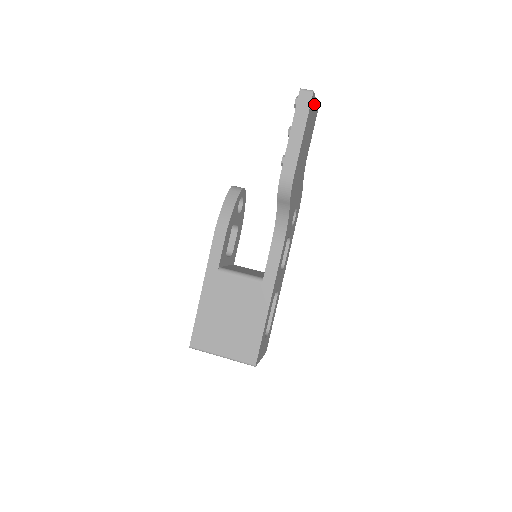
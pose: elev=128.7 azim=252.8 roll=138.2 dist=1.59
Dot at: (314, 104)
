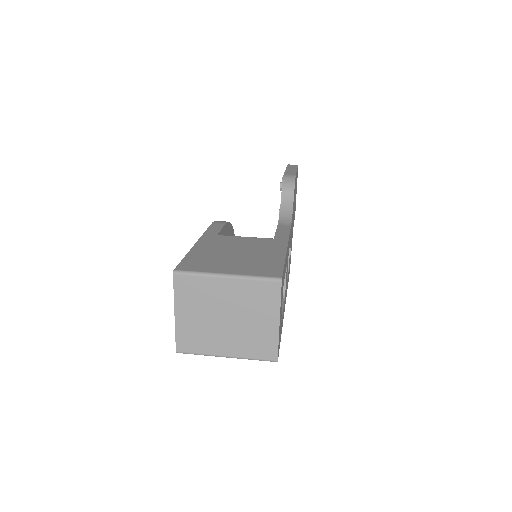
Dot at: occluded
